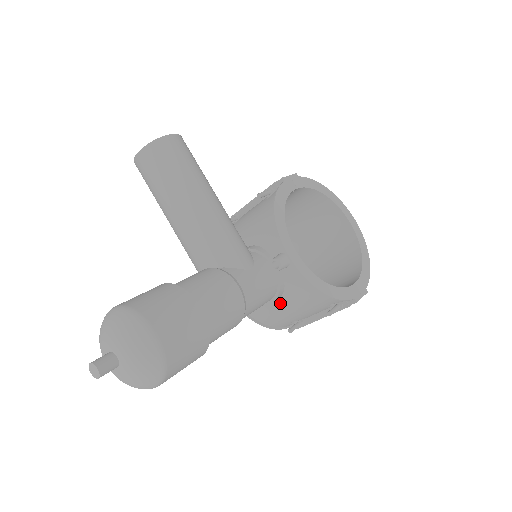
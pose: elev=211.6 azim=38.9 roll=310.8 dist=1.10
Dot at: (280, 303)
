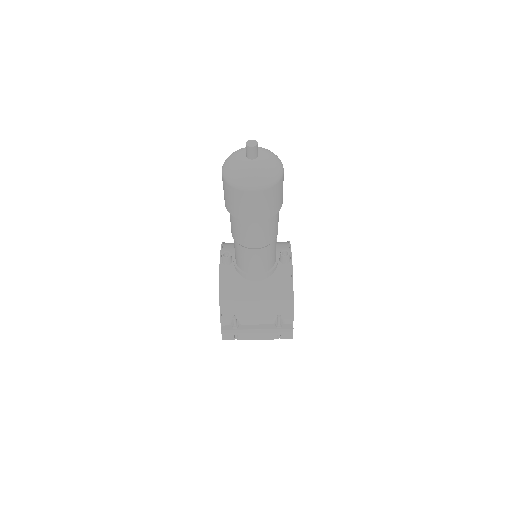
Dot at: (255, 286)
